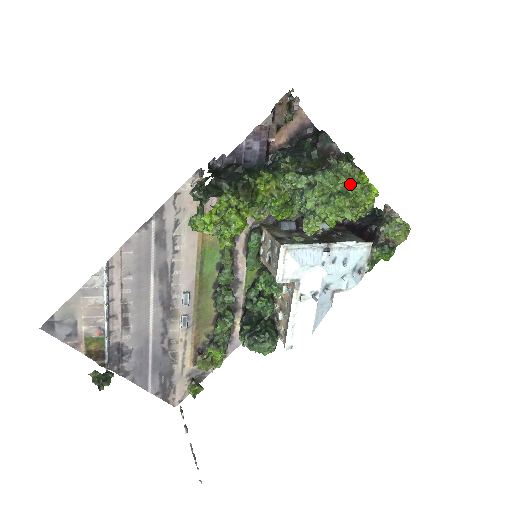
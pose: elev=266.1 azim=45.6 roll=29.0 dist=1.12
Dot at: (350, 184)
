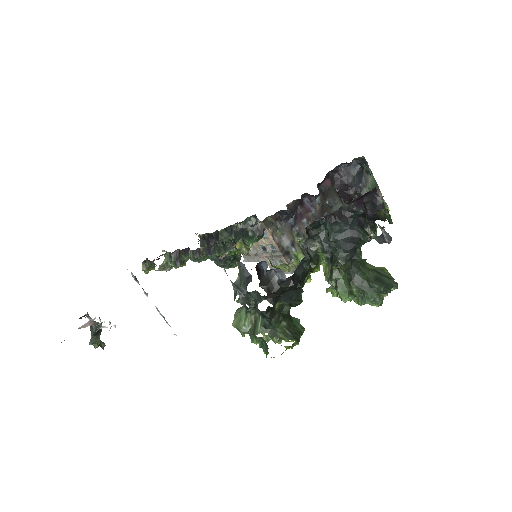
Dot at: occluded
